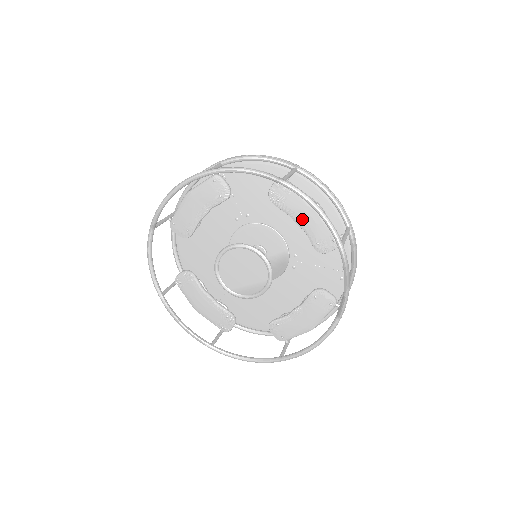
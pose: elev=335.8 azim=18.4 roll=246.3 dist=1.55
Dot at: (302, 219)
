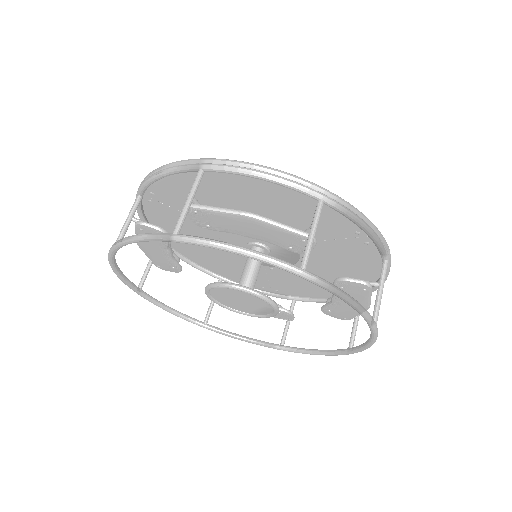
Dot at: (249, 233)
